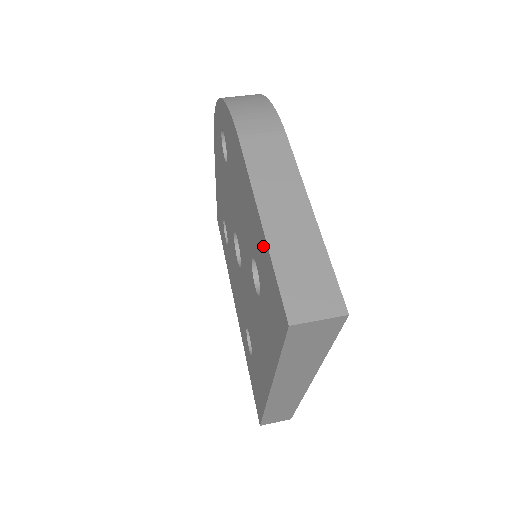
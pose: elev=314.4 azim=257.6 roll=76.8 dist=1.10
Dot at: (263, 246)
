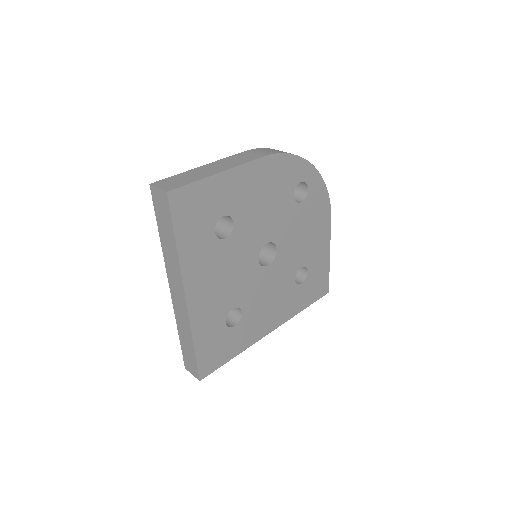
Dot at: occluded
